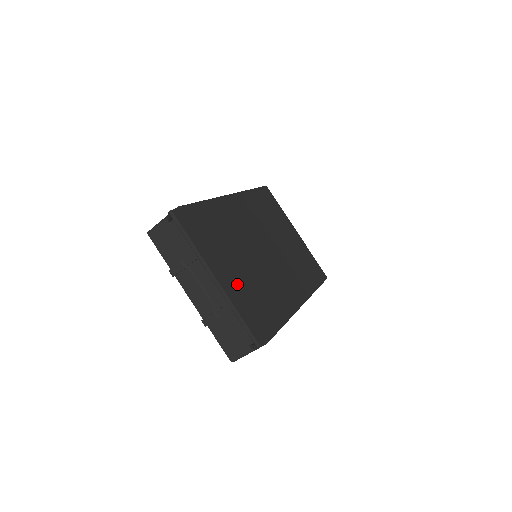
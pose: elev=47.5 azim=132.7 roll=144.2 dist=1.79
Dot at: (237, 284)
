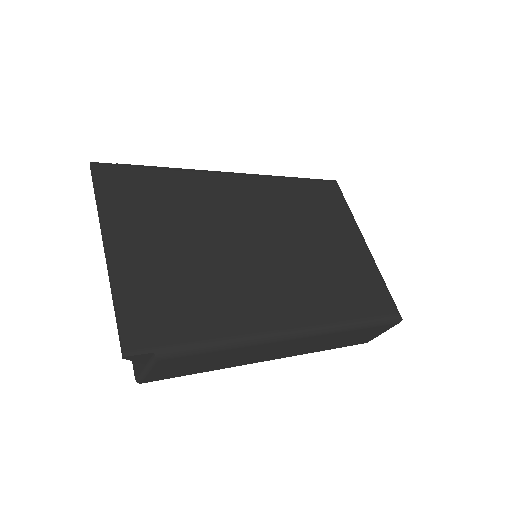
Dot at: (148, 266)
